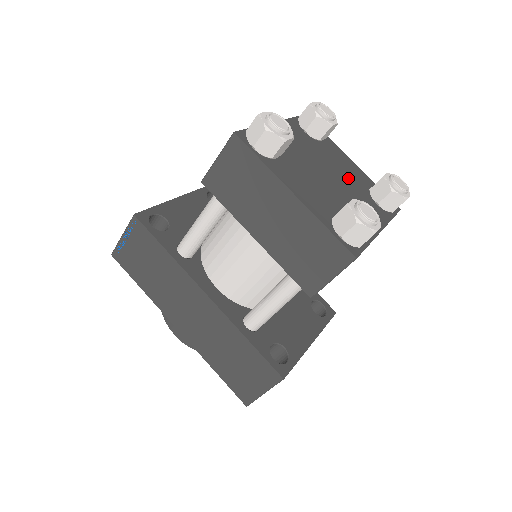
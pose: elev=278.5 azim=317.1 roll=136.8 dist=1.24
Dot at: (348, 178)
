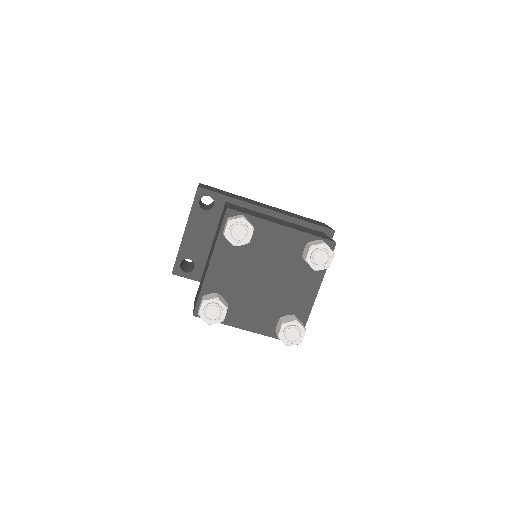
Dot at: (282, 260)
